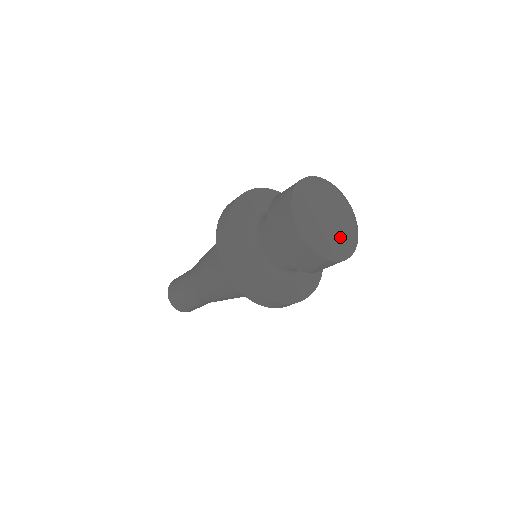
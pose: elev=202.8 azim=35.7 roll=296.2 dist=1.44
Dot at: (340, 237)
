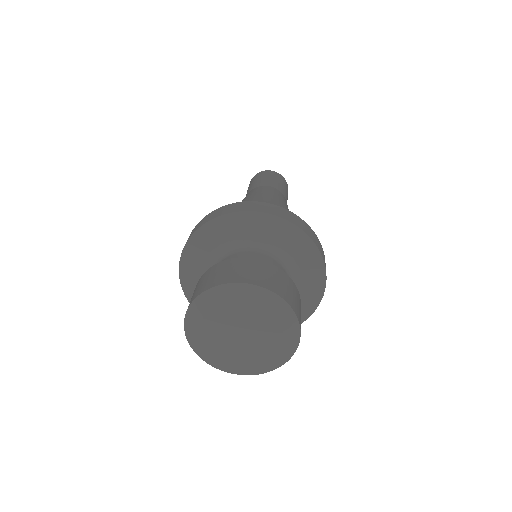
Dot at: (270, 342)
